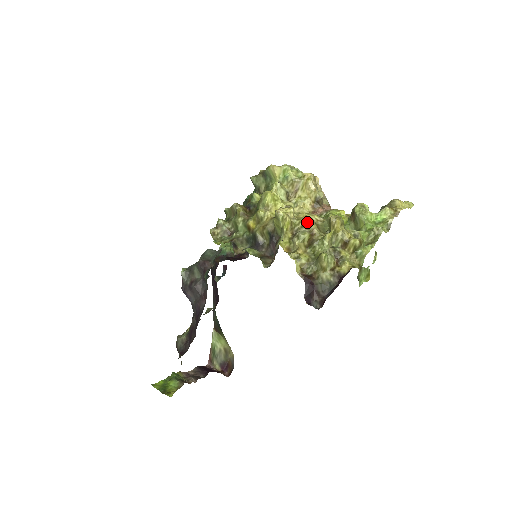
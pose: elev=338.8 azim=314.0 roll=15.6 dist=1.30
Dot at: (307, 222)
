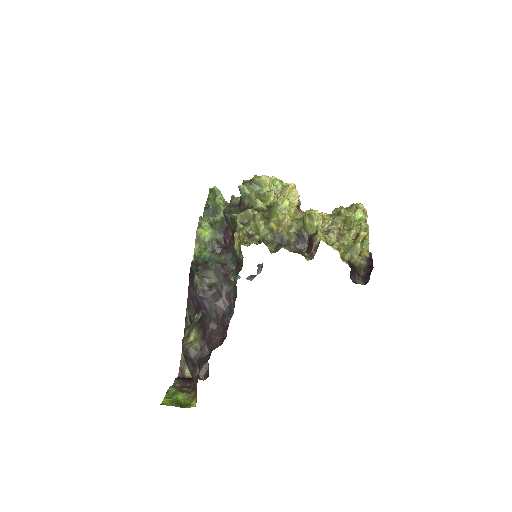
Dot at: (334, 221)
